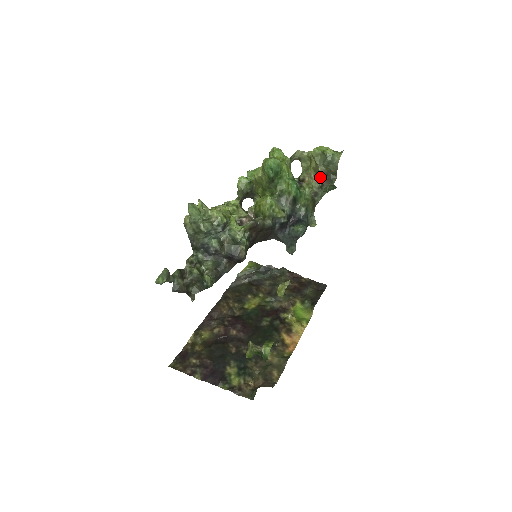
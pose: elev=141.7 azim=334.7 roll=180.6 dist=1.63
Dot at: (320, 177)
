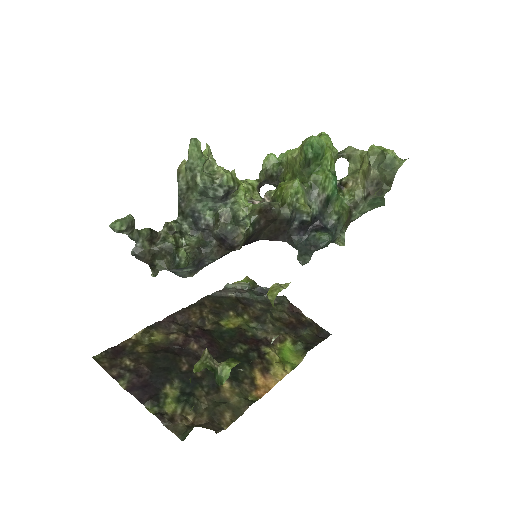
Dot at: (368, 184)
